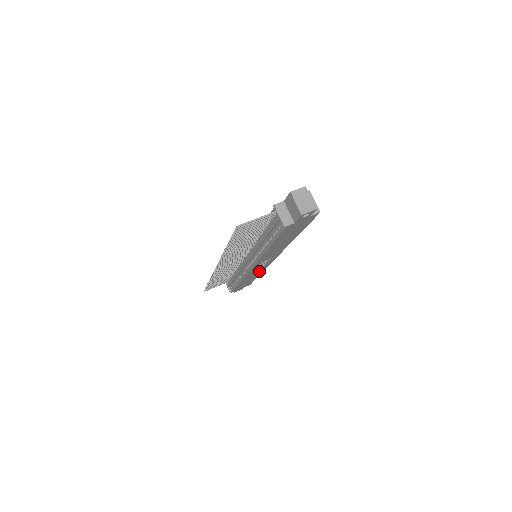
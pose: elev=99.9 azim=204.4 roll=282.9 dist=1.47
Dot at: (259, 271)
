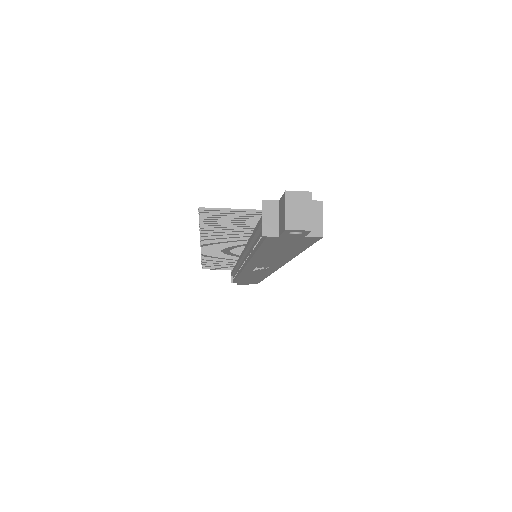
Dot at: (261, 274)
